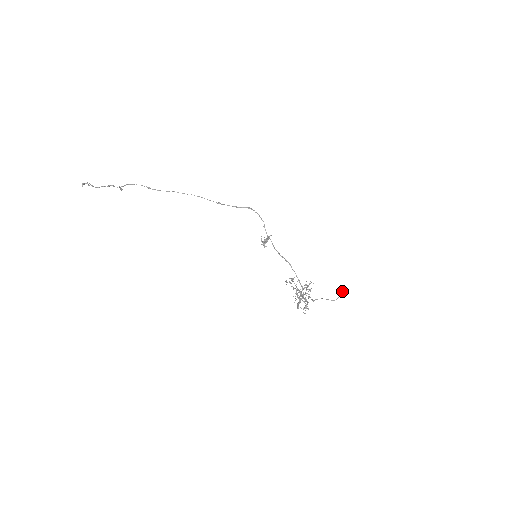
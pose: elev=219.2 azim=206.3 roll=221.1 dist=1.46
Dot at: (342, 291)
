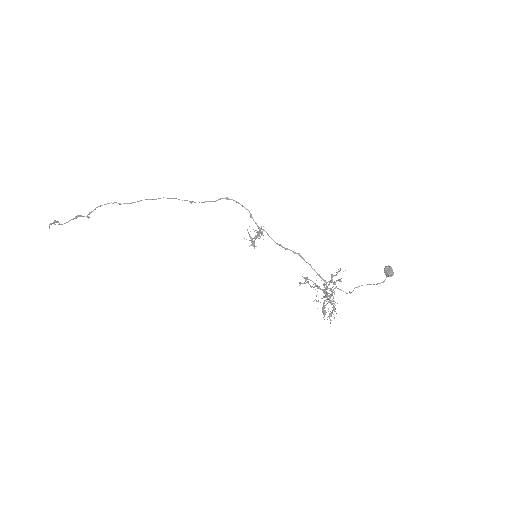
Dot at: (386, 270)
